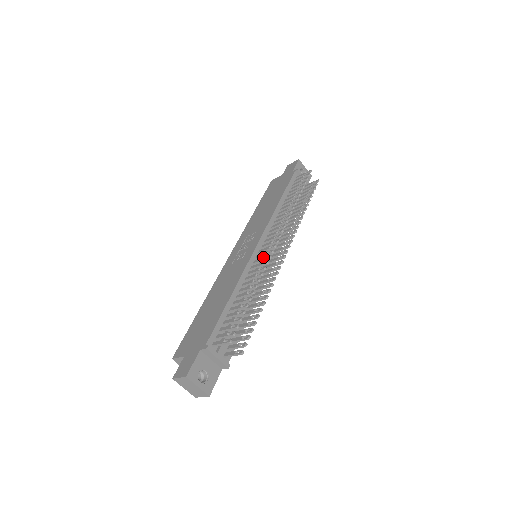
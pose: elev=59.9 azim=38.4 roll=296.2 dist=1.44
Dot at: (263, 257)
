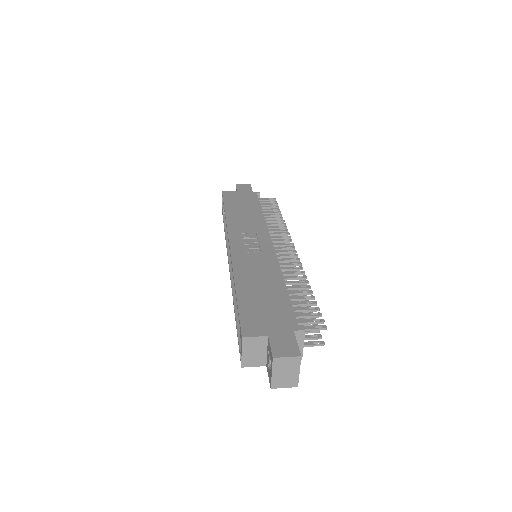
Dot at: (289, 258)
